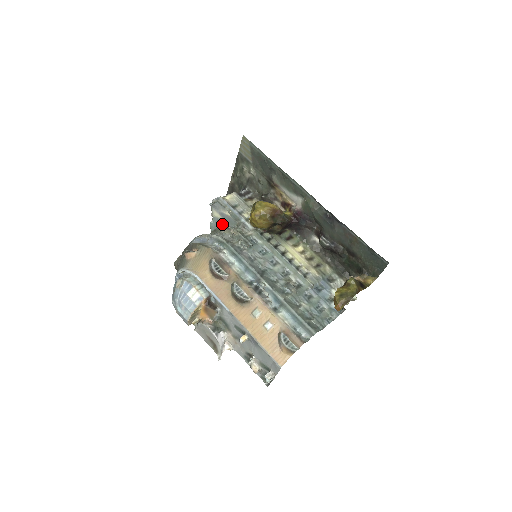
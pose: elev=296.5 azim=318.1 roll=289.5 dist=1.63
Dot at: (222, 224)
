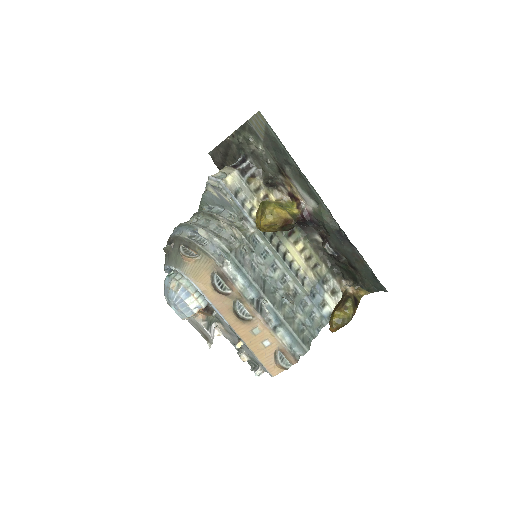
Dot at: (217, 202)
